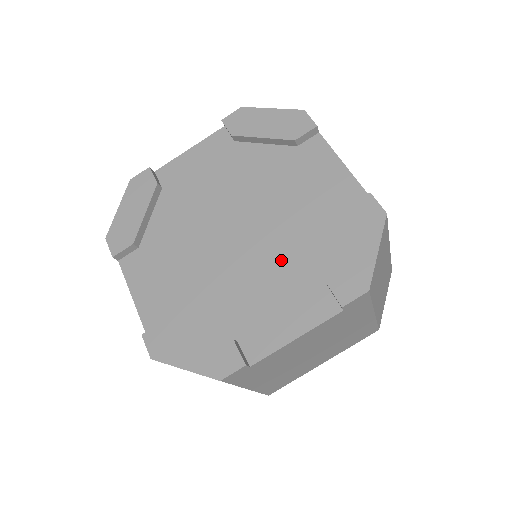
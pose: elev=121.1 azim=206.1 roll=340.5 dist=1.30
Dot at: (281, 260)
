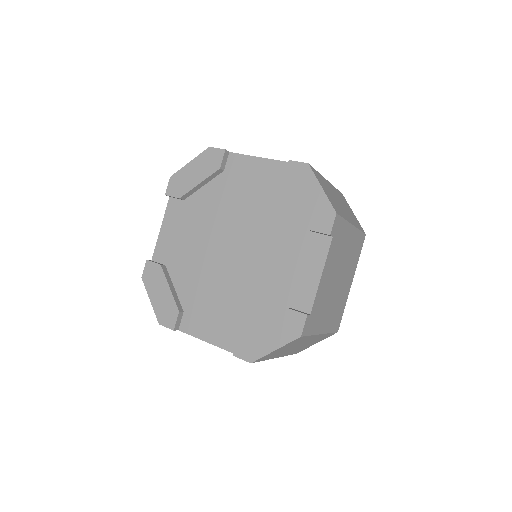
Dot at: (274, 242)
